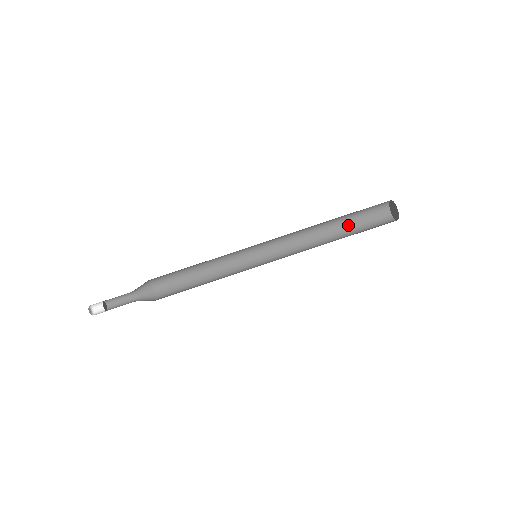
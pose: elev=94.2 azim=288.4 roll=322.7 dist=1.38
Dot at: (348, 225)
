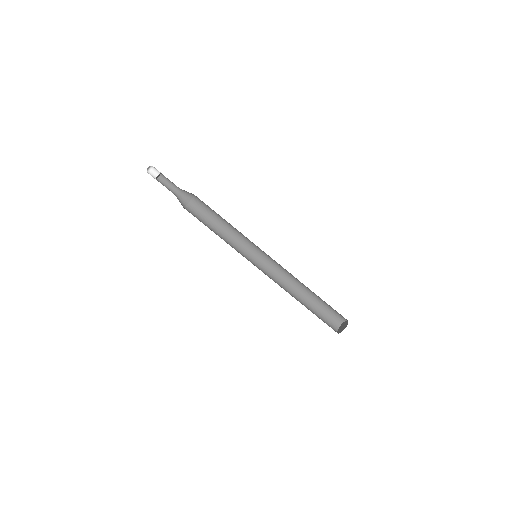
Dot at: (315, 302)
